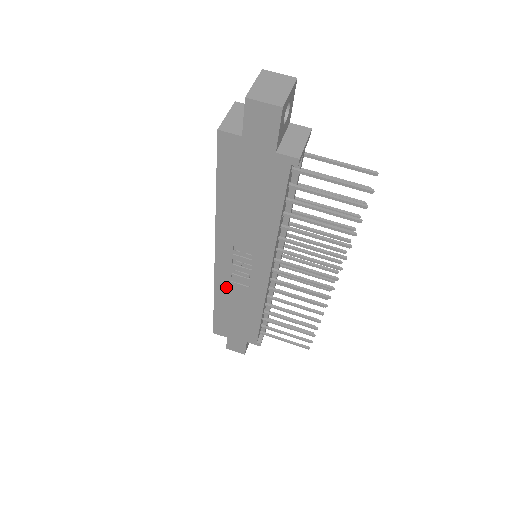
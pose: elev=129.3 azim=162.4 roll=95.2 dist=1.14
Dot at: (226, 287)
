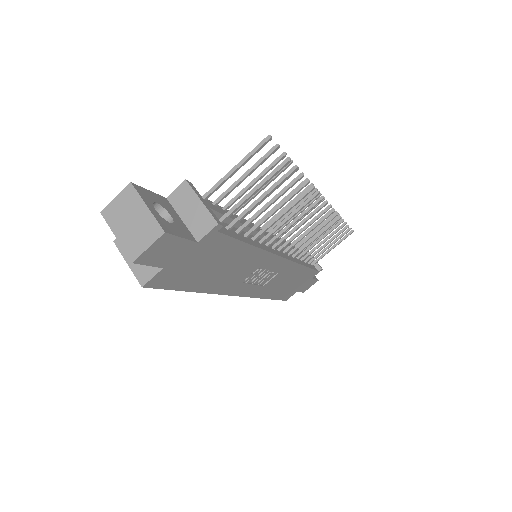
Dot at: (264, 290)
